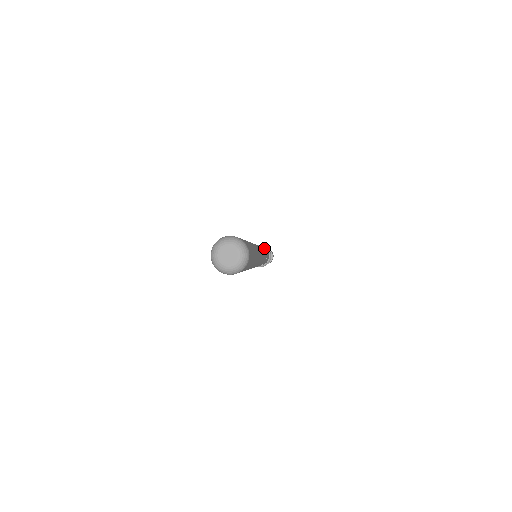
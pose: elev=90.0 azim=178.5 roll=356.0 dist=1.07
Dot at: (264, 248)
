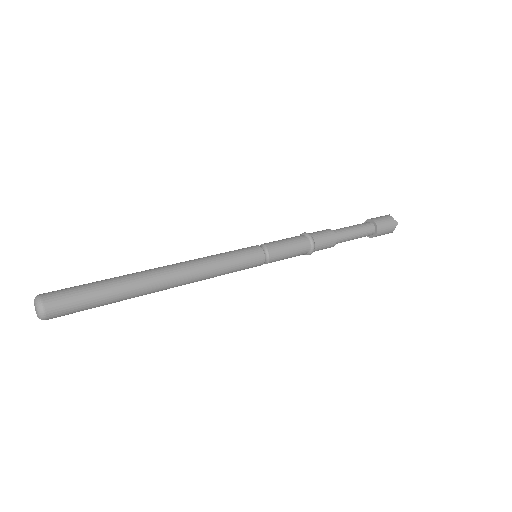
Dot at: (287, 248)
